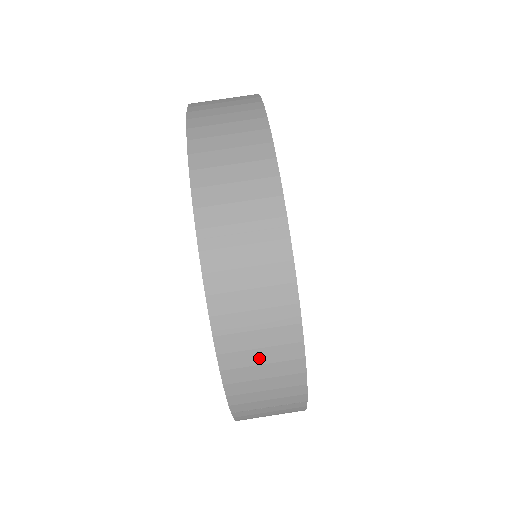
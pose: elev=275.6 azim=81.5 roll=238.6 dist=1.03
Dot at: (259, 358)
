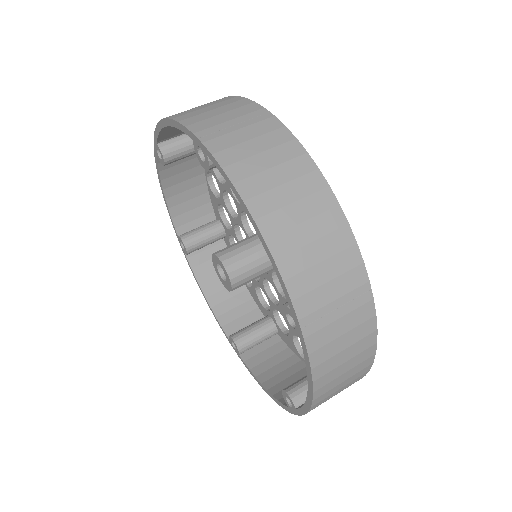
Dot at: (340, 387)
